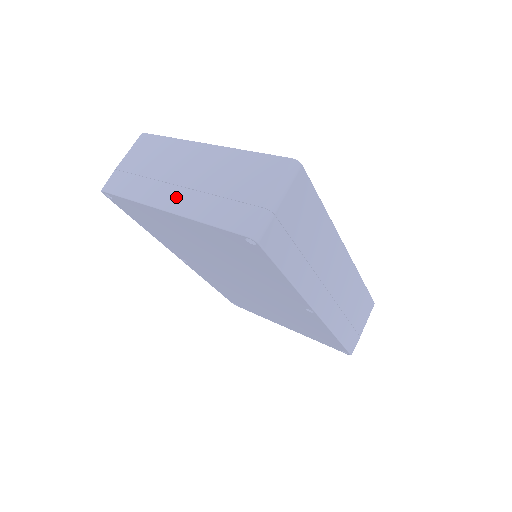
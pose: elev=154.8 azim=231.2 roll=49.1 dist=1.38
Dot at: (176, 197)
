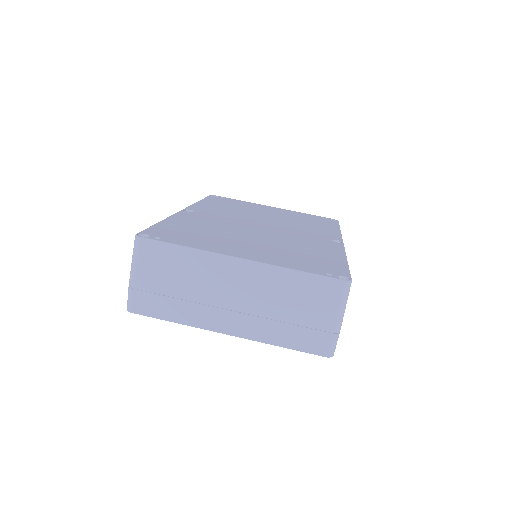
Dot at: (233, 321)
